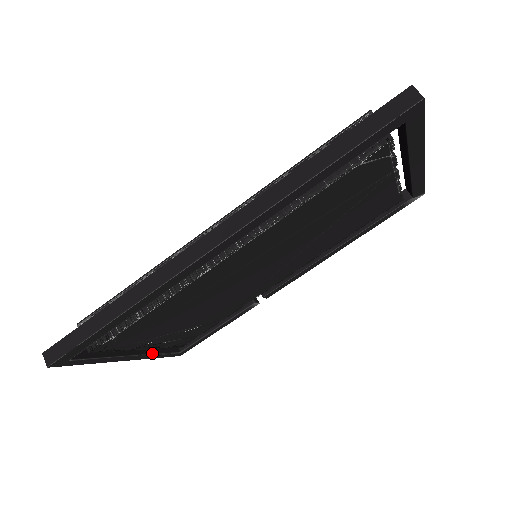
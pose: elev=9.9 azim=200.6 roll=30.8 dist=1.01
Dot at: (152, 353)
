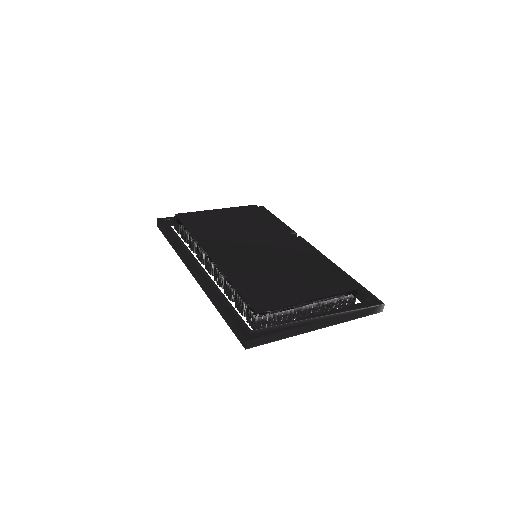
Dot at: occluded
